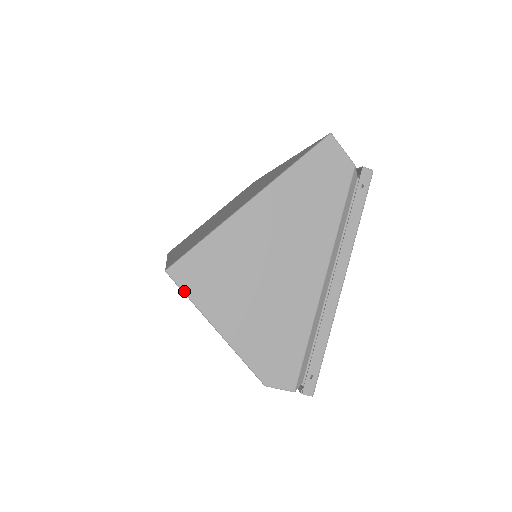
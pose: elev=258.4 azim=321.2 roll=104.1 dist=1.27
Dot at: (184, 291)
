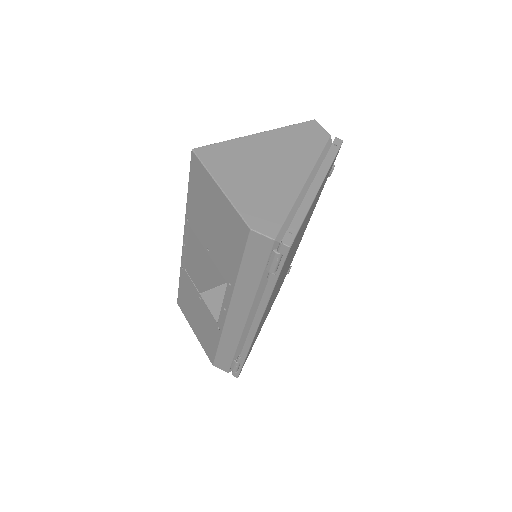
Dot at: (202, 161)
